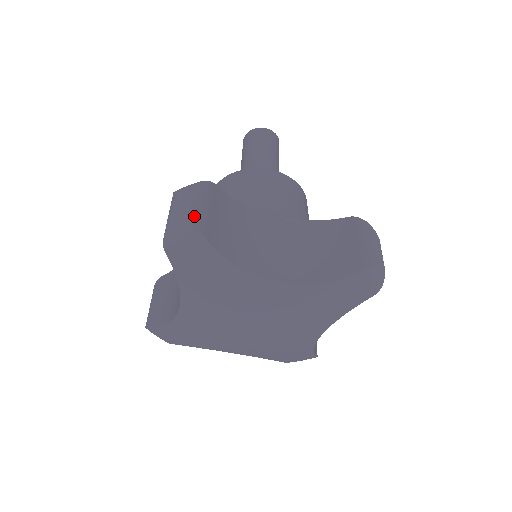
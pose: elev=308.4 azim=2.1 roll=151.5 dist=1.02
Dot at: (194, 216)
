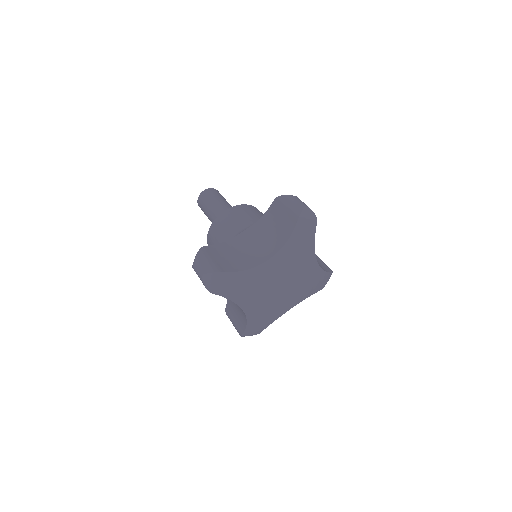
Dot at: (209, 268)
